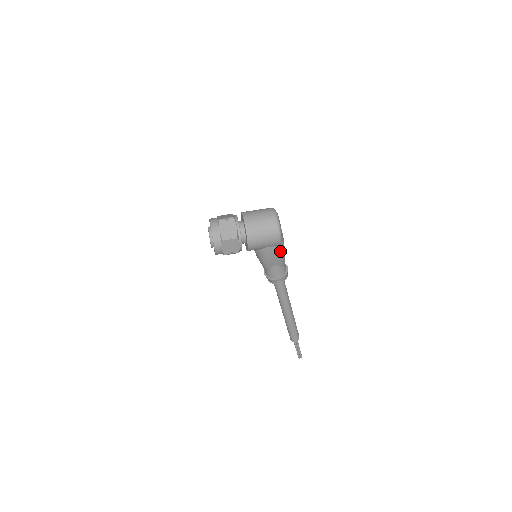
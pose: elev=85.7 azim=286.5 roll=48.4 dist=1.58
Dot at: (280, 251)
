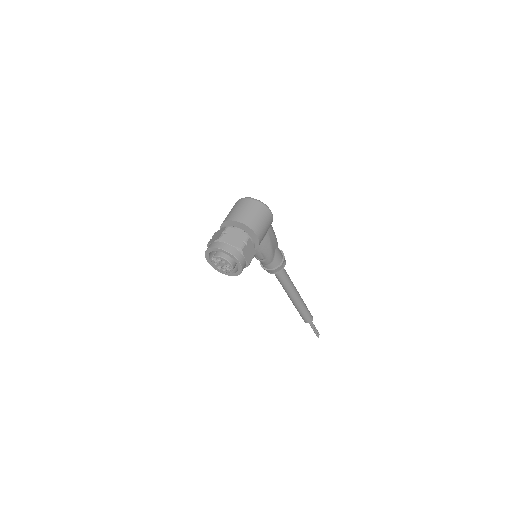
Dot at: (273, 230)
